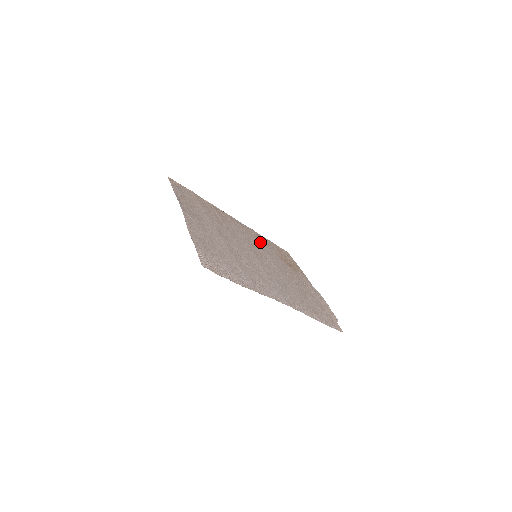
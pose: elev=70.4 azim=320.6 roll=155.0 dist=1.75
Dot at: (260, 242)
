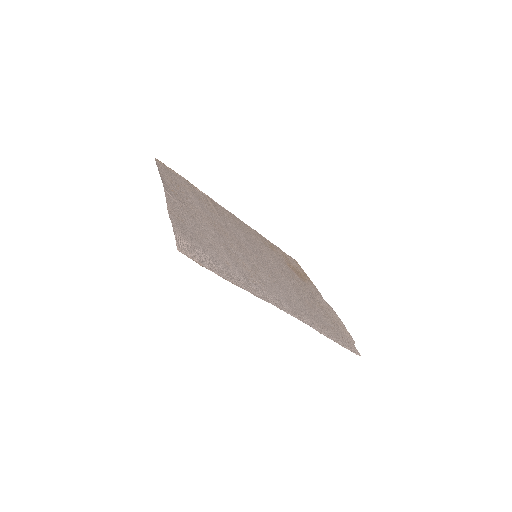
Dot at: (263, 244)
